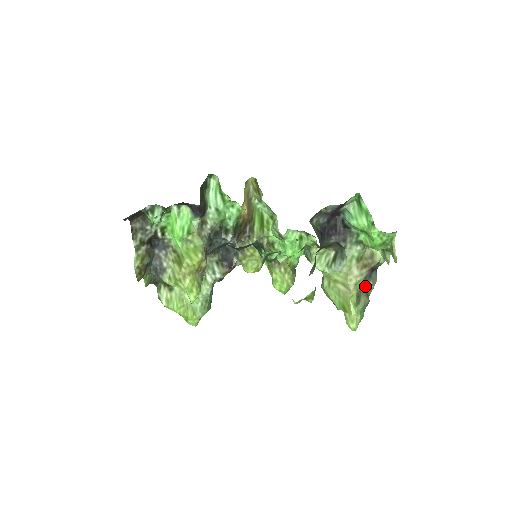
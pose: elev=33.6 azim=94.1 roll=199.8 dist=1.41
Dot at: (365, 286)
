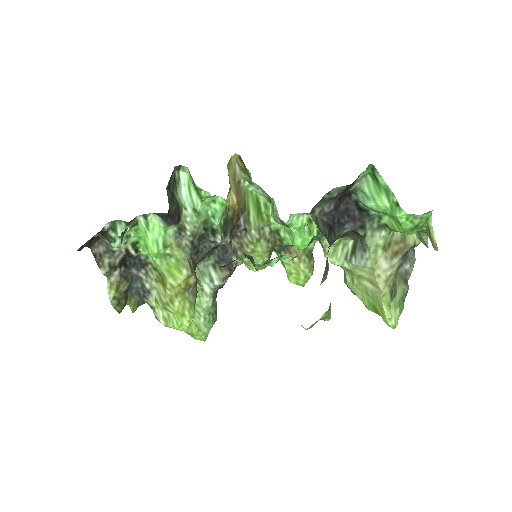
Dot at: (401, 271)
